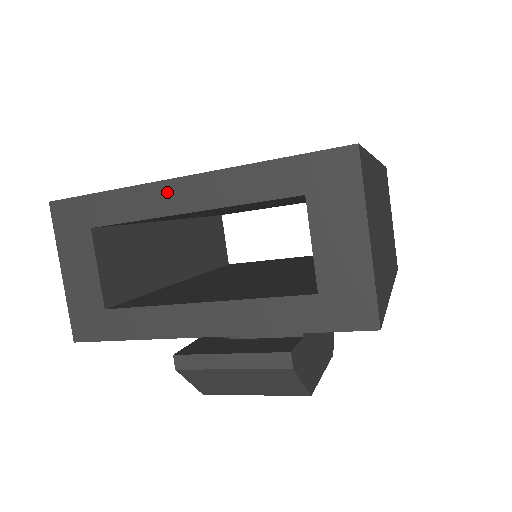
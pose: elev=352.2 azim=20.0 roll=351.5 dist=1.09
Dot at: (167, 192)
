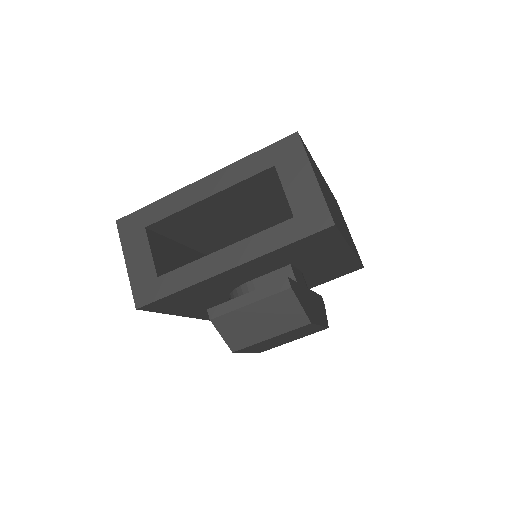
Dot at: (193, 190)
